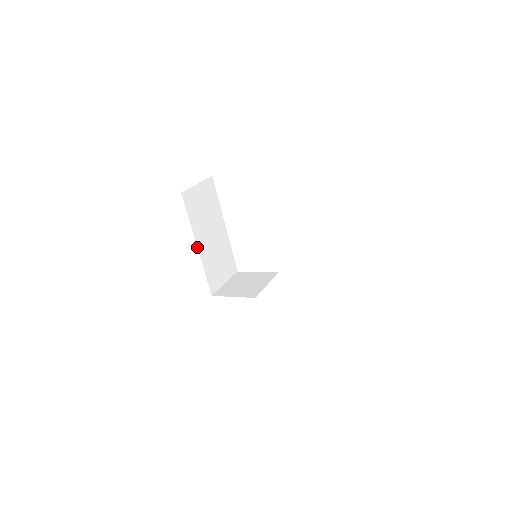
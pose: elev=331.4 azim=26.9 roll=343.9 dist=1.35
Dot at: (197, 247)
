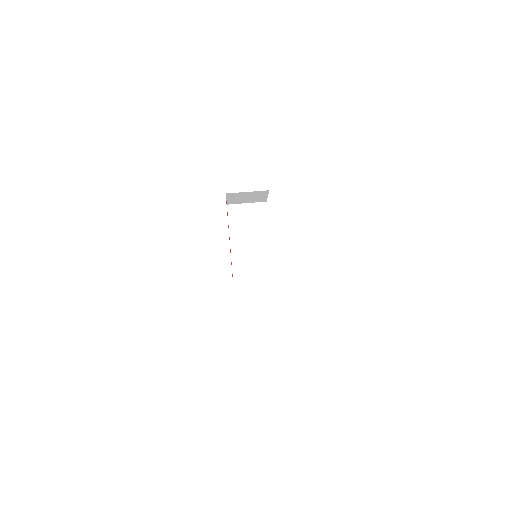
Dot at: (230, 245)
